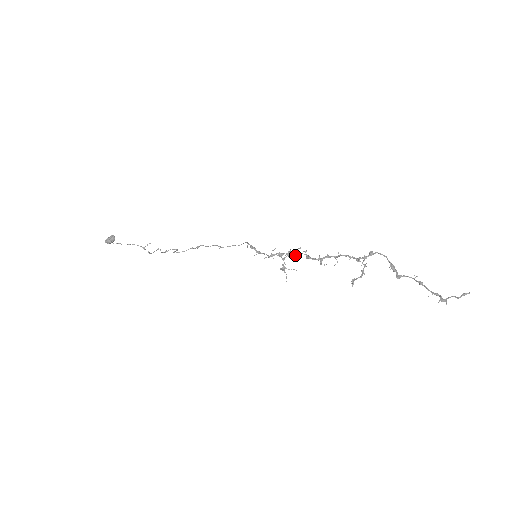
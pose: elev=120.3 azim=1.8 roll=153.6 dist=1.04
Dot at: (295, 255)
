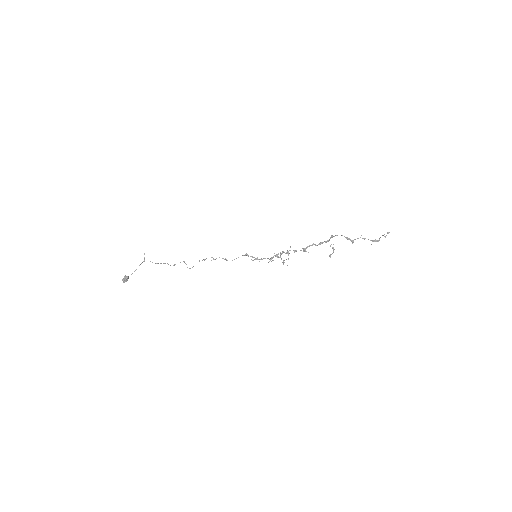
Dot at: (288, 255)
